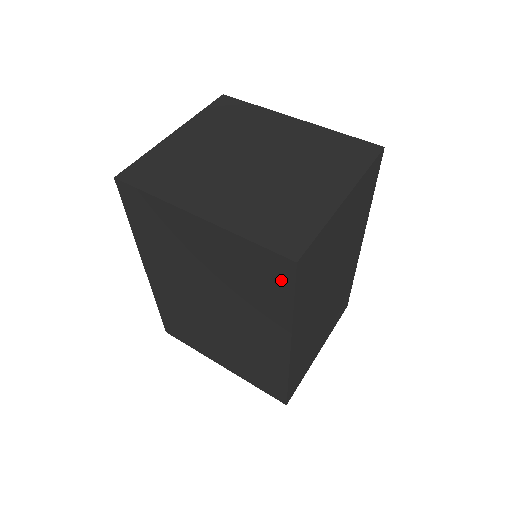
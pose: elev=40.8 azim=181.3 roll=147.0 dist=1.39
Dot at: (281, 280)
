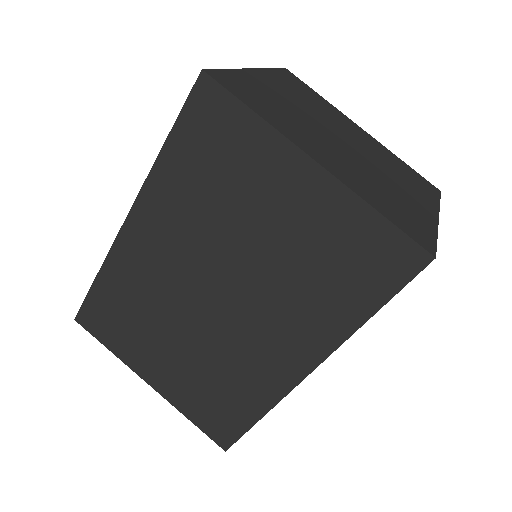
Dot at: (386, 276)
